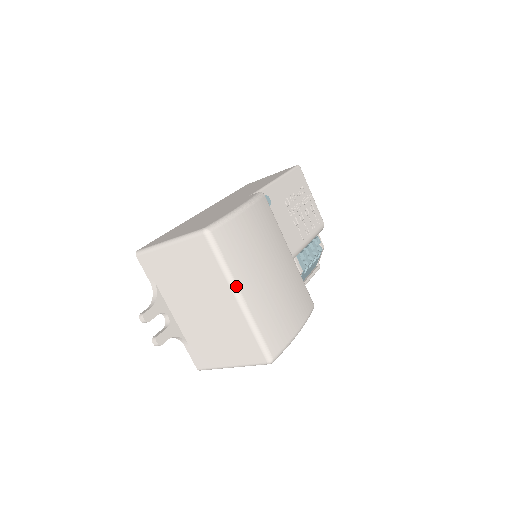
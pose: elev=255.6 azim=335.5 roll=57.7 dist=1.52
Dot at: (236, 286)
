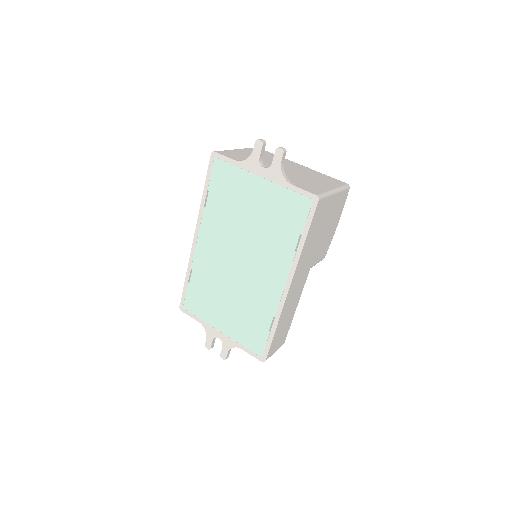
Dot at: occluded
